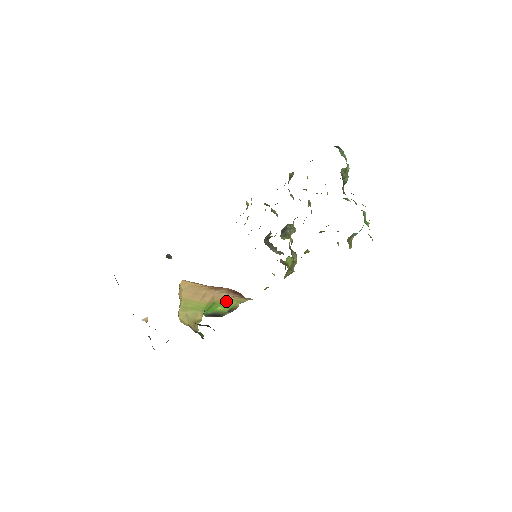
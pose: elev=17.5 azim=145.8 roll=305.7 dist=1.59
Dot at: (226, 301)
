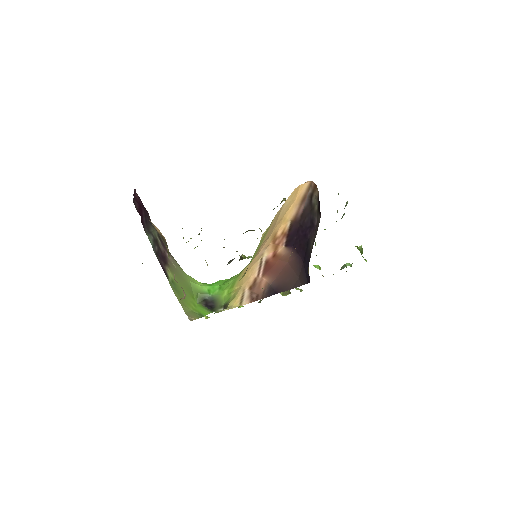
Dot at: (236, 285)
